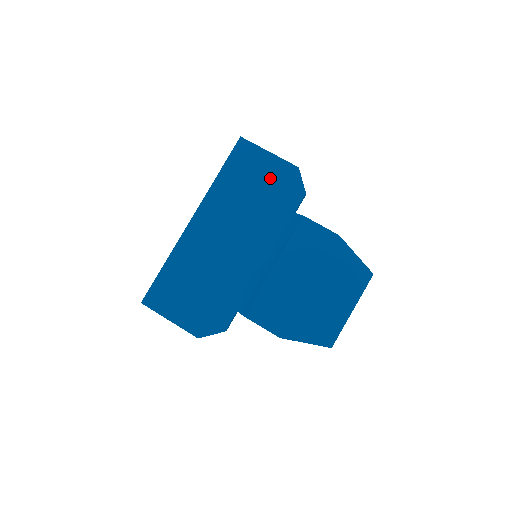
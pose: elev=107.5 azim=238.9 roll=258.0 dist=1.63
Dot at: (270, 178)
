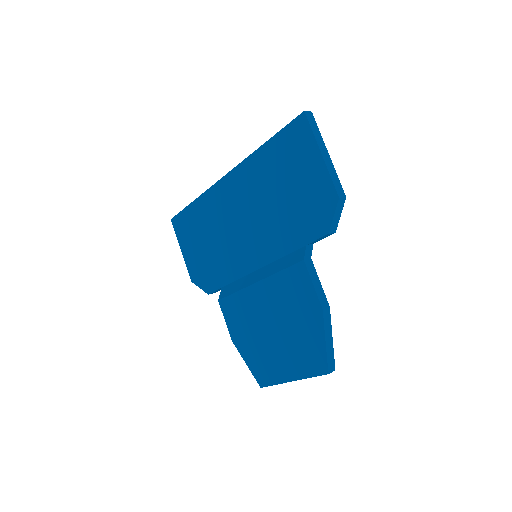
Dot at: (305, 187)
